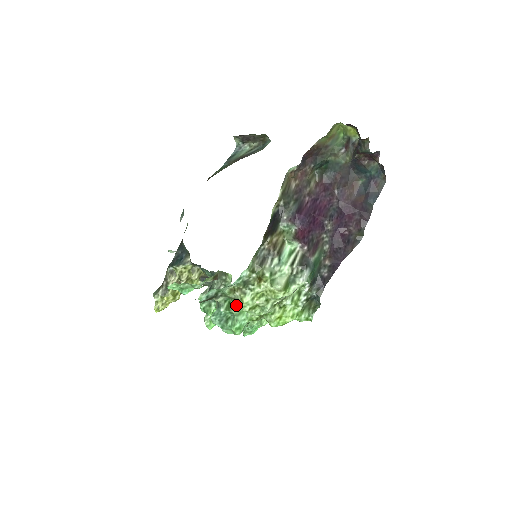
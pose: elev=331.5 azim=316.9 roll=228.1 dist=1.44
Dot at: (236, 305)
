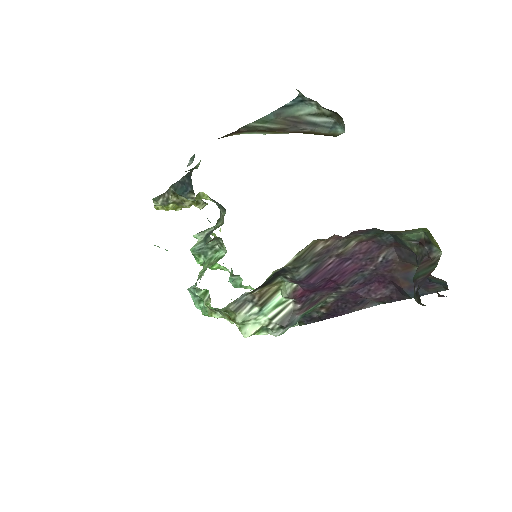
Dot at: (209, 303)
